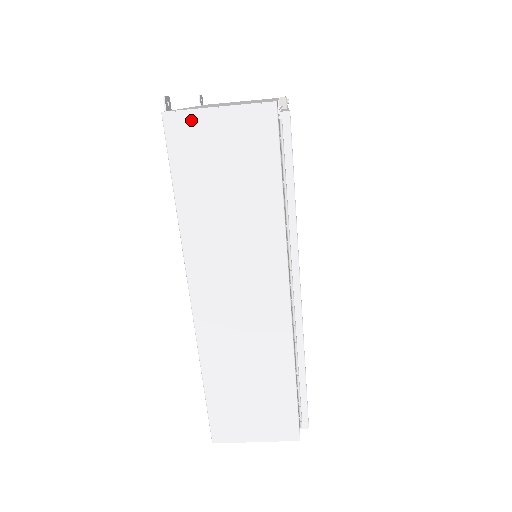
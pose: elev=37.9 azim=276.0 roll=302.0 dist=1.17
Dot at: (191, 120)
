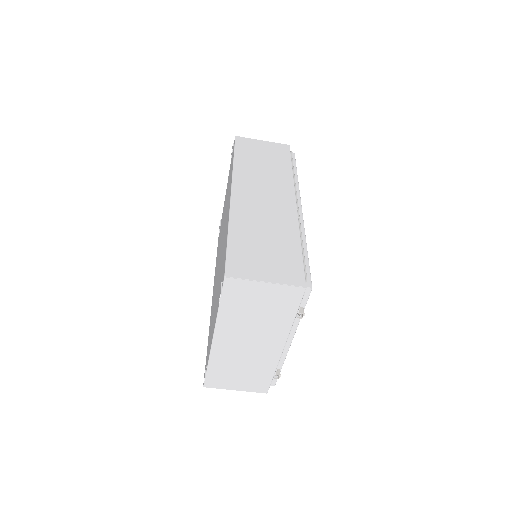
Dot at: (249, 140)
